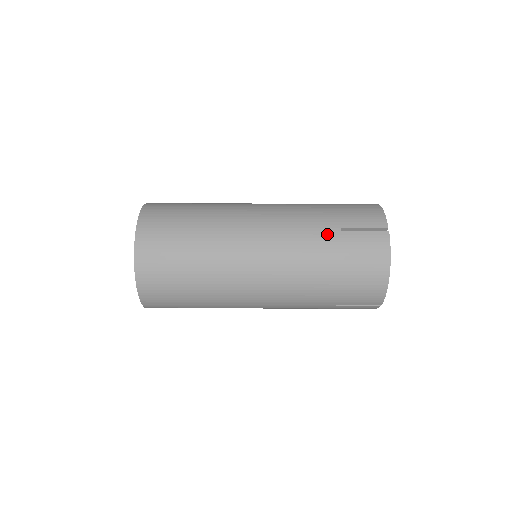
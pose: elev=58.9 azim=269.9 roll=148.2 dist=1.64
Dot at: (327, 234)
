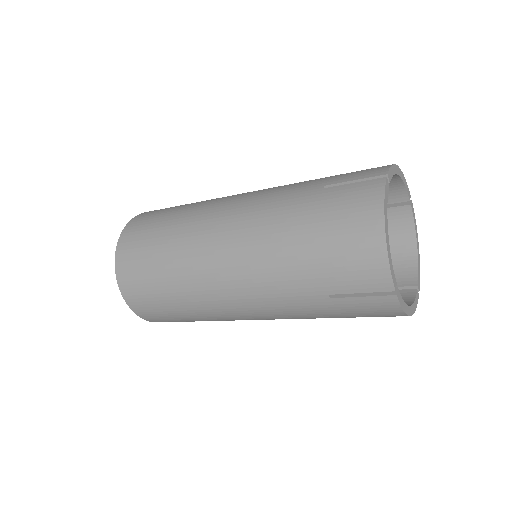
Dot at: (314, 302)
